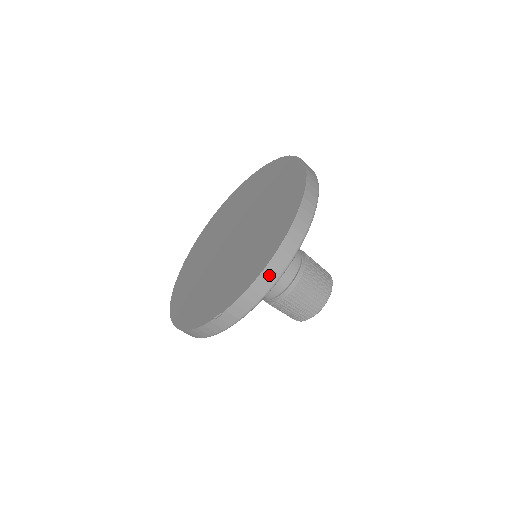
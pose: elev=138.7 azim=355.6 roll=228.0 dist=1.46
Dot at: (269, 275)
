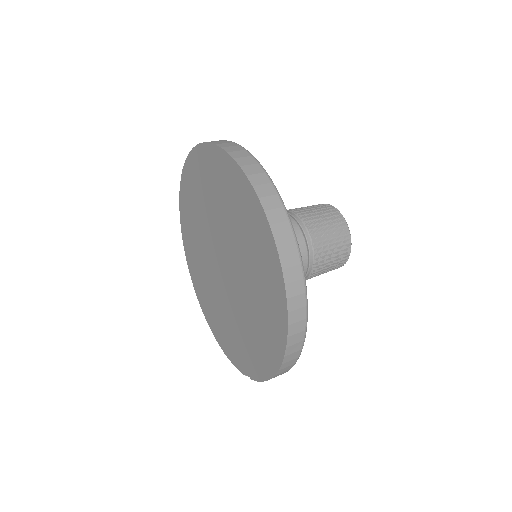
Dot at: (281, 373)
